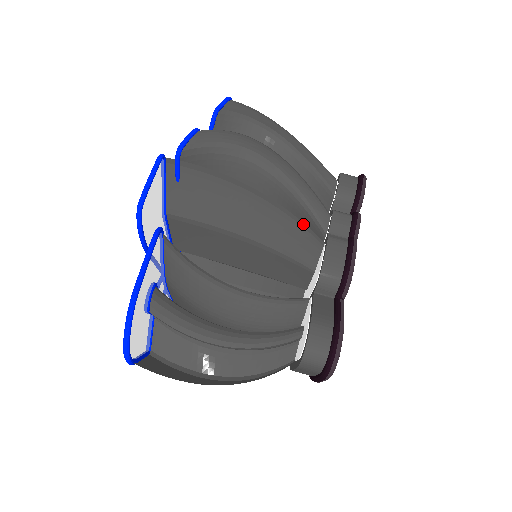
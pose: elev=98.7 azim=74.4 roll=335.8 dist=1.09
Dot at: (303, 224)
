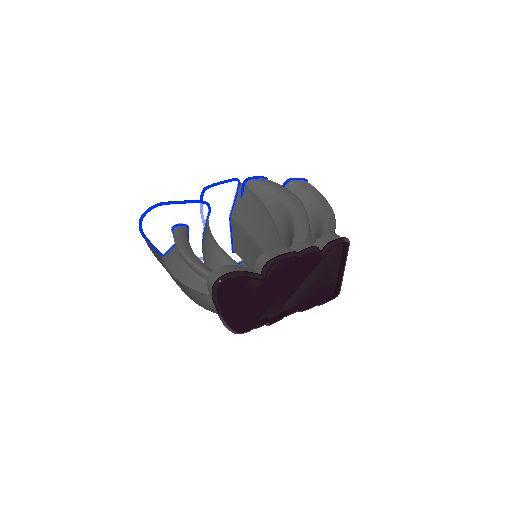
Dot at: (279, 237)
